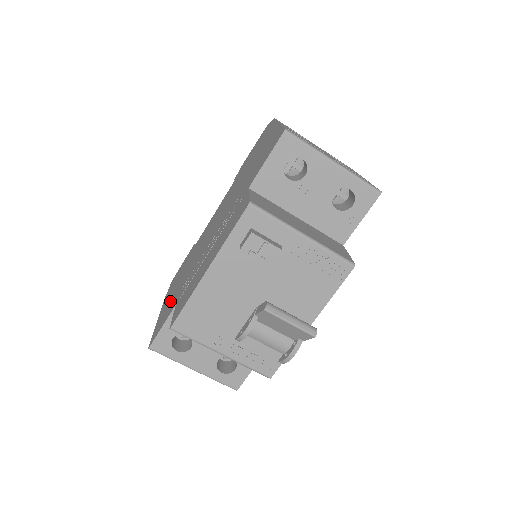
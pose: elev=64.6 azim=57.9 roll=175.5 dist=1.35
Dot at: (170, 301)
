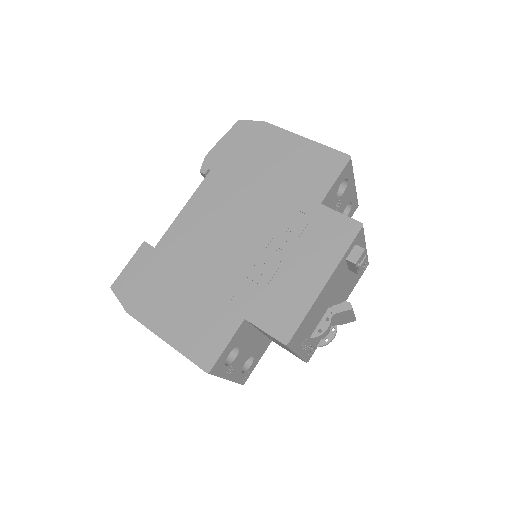
Dot at: (192, 316)
